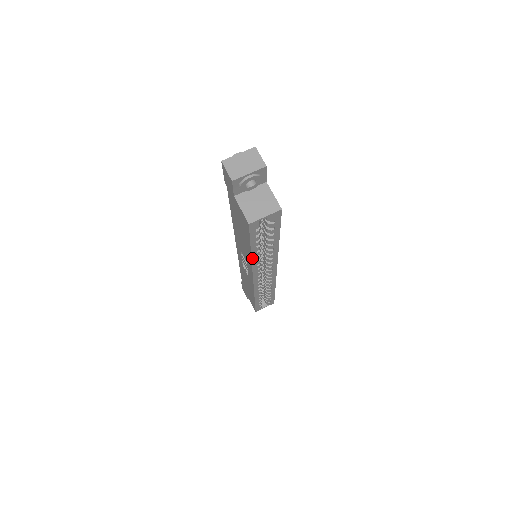
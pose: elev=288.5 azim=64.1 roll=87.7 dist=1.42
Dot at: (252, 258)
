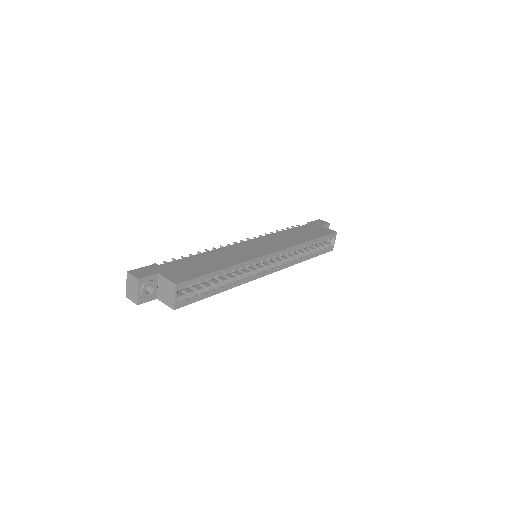
Dot at: (229, 288)
